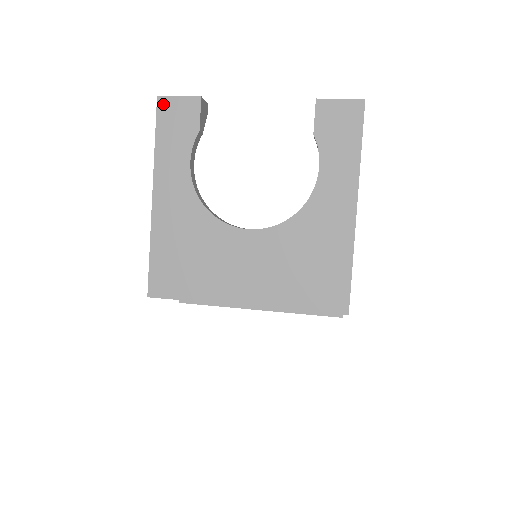
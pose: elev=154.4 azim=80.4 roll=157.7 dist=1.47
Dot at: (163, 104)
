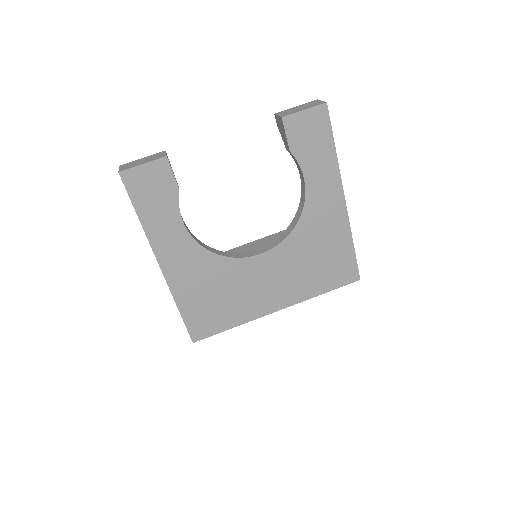
Dot at: (129, 178)
